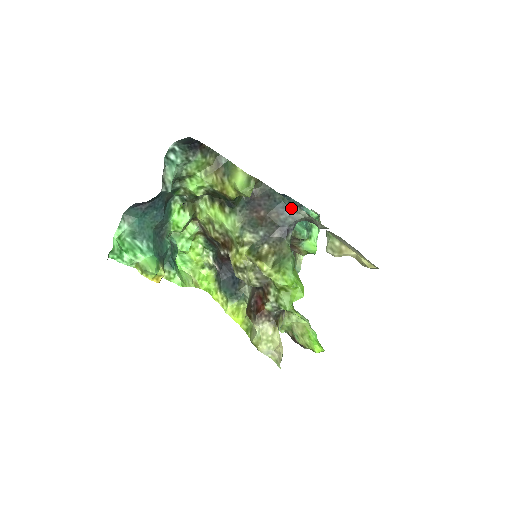
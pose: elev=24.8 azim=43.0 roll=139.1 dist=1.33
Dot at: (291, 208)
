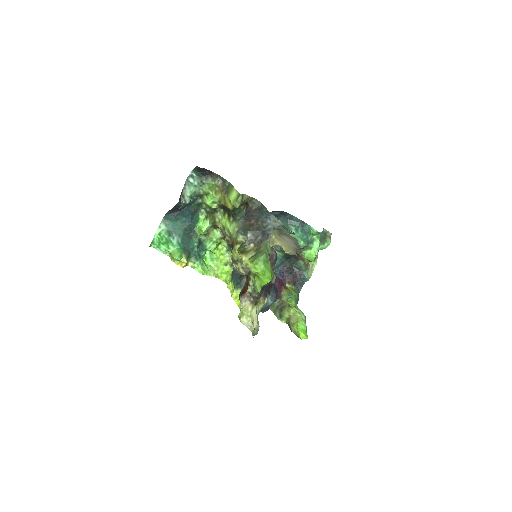
Dot at: (271, 218)
